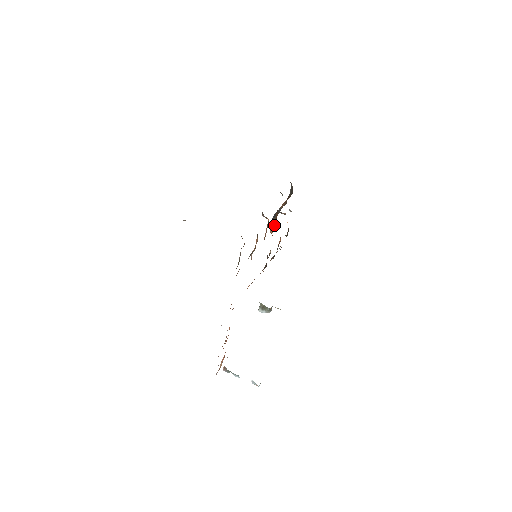
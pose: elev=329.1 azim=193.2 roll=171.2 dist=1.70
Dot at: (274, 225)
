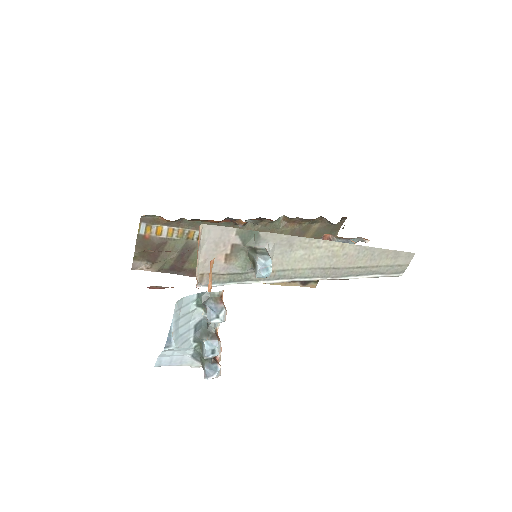
Dot at: occluded
